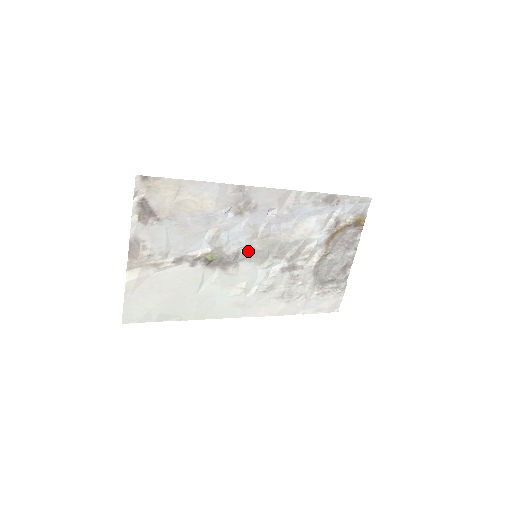
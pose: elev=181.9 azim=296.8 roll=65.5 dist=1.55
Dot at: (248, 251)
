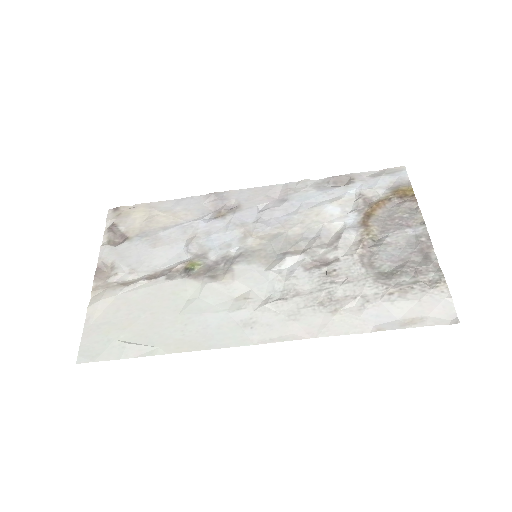
Dot at: (243, 252)
